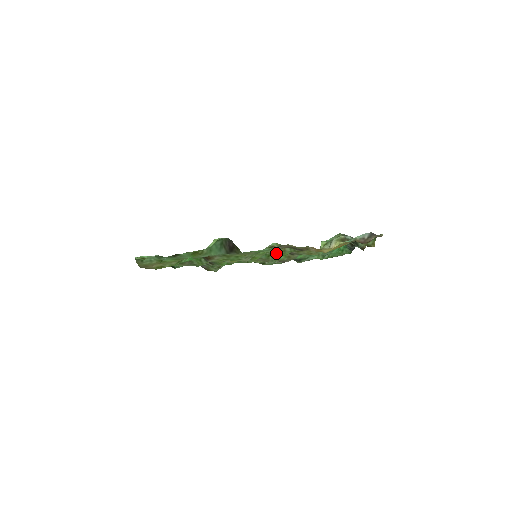
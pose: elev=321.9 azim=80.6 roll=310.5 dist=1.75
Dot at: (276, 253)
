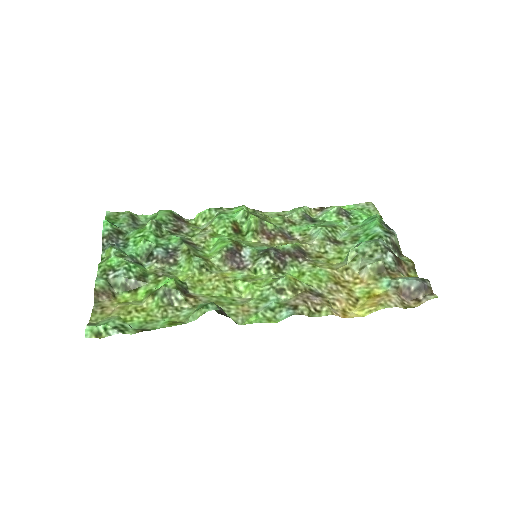
Dot at: occluded
